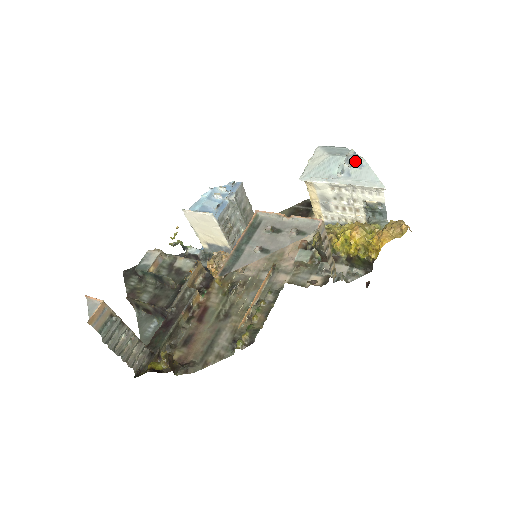
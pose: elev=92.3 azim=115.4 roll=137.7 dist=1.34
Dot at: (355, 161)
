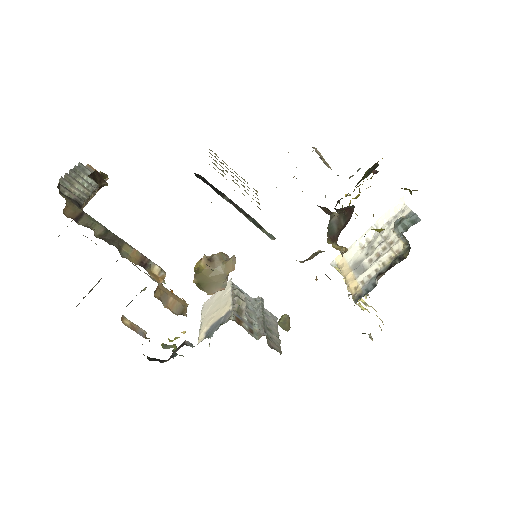
Dot at: occluded
